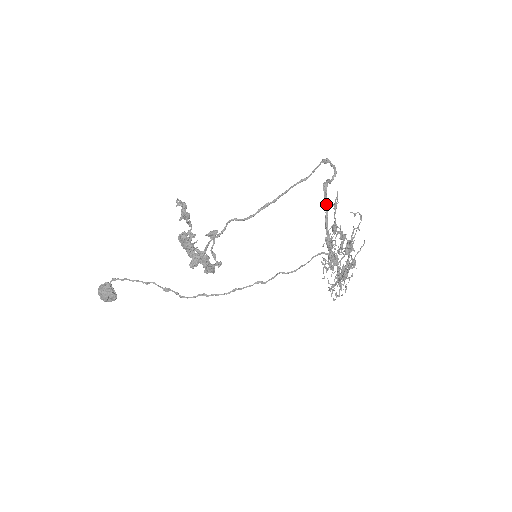
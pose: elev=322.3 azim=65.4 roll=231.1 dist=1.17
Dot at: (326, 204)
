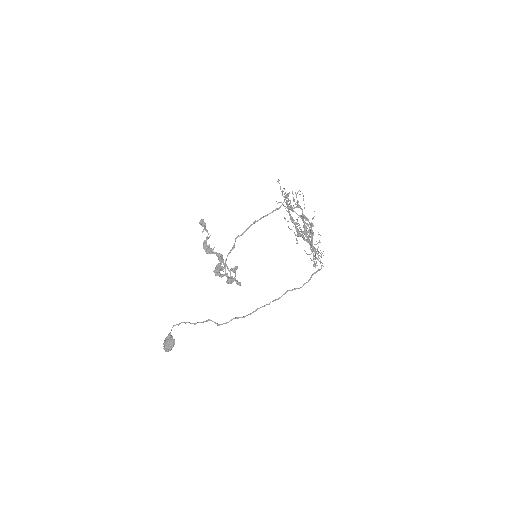
Dot at: (287, 206)
